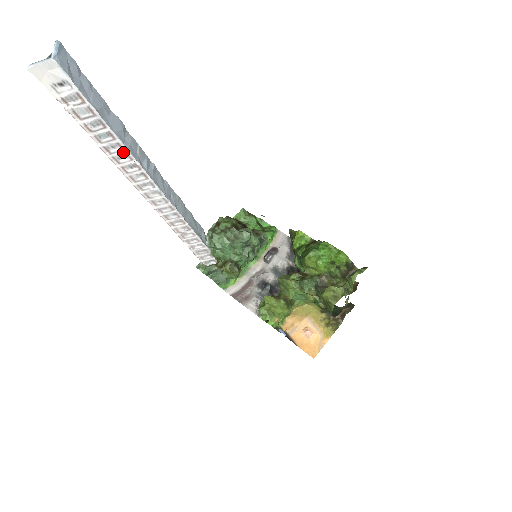
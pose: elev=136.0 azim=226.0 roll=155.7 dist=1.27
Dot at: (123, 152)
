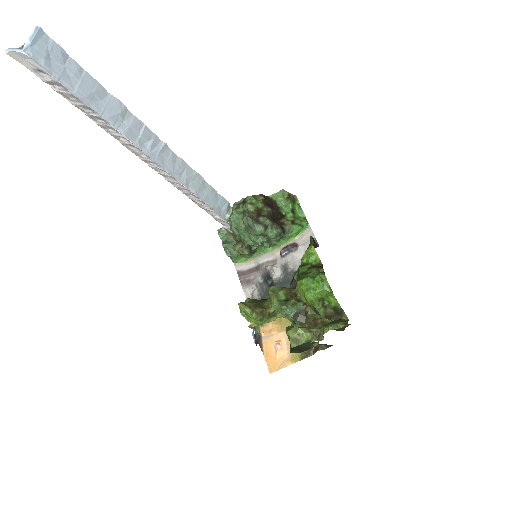
Dot at: (119, 134)
